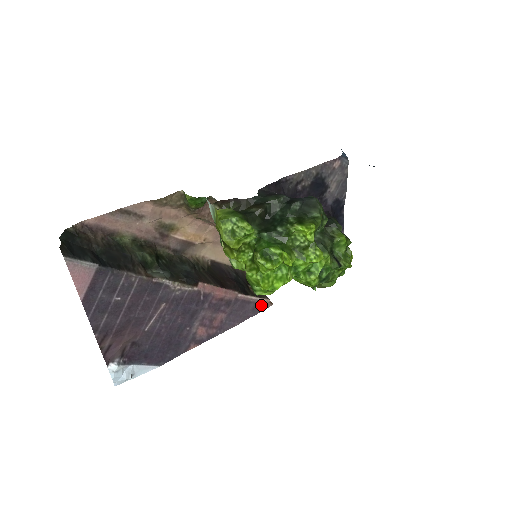
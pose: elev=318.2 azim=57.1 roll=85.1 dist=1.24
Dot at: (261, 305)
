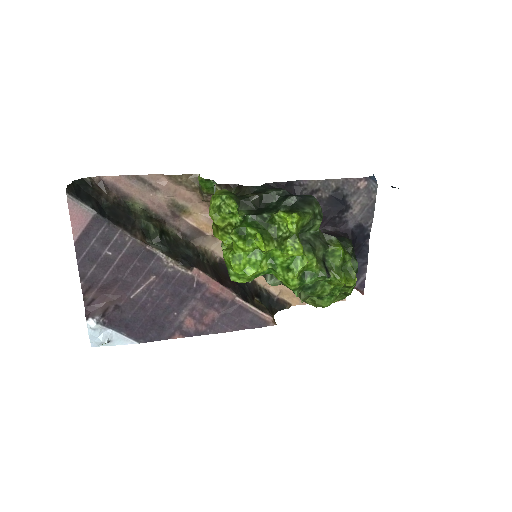
Dot at: (261, 320)
